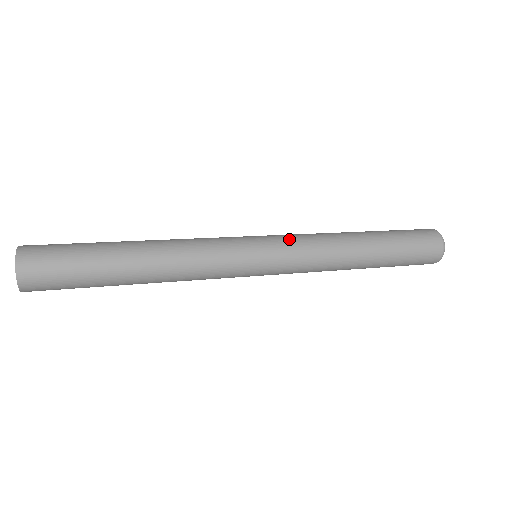
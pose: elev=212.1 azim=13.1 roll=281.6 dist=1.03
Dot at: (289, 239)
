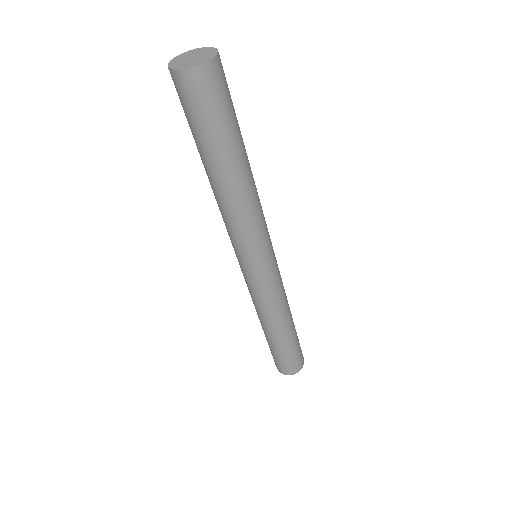
Dot at: occluded
